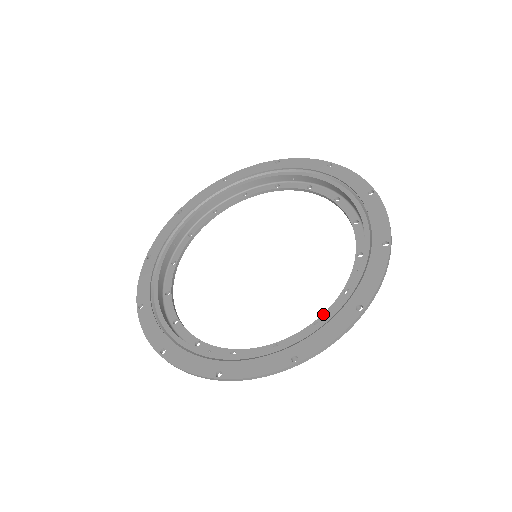
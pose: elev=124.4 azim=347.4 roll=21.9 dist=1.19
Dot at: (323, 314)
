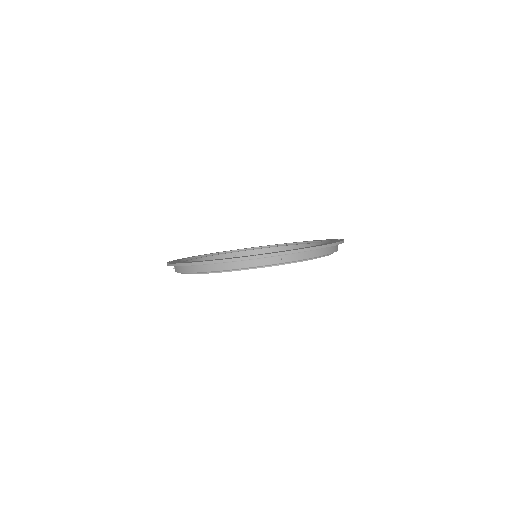
Dot at: occluded
